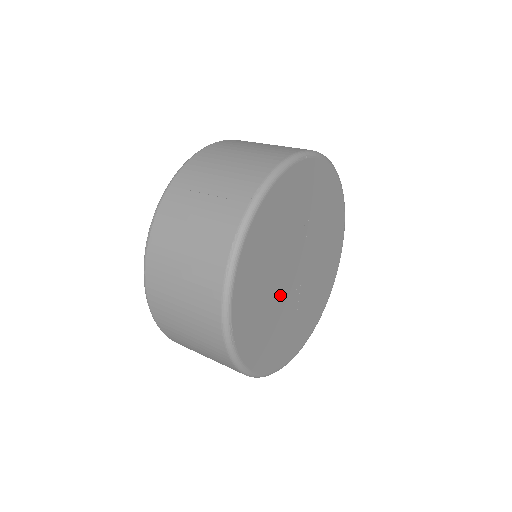
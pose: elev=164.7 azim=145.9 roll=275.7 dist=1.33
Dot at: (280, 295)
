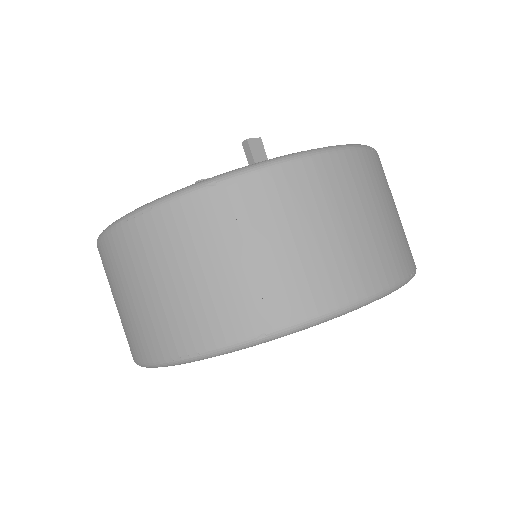
Dot at: occluded
